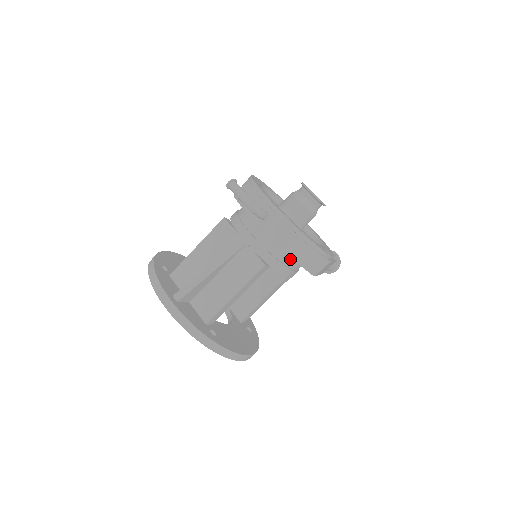
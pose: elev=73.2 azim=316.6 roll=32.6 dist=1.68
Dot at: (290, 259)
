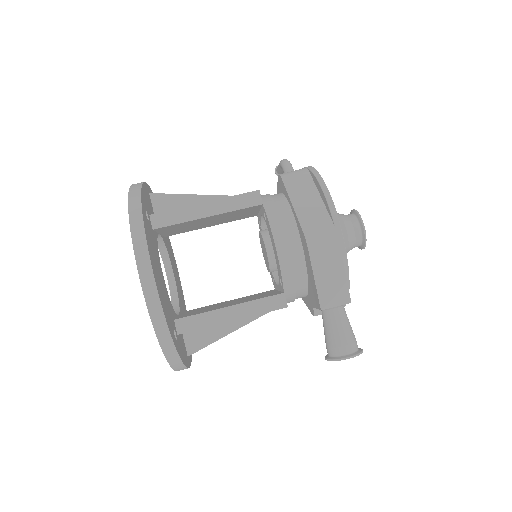
Dot at: (290, 215)
